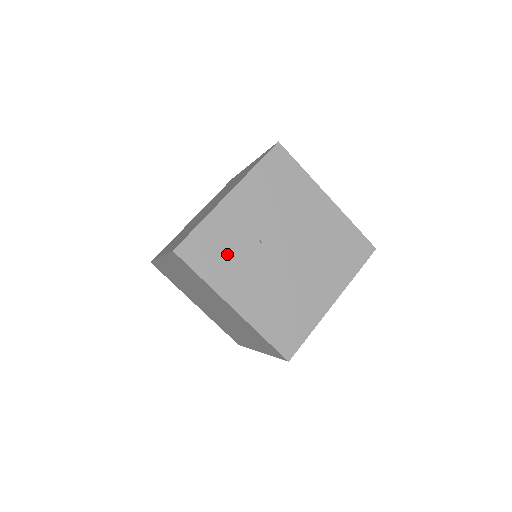
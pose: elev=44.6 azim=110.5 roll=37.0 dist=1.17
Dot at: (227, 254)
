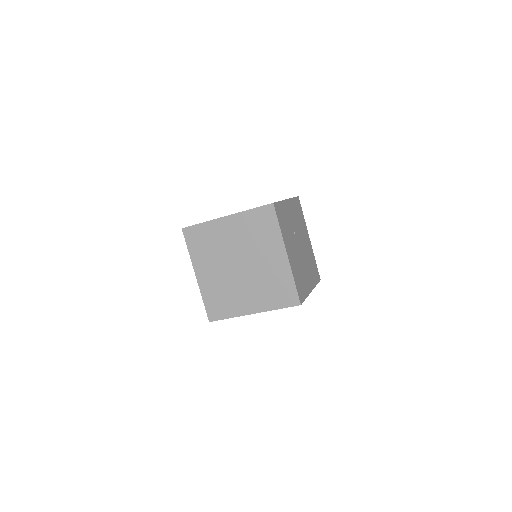
Dot at: (286, 226)
